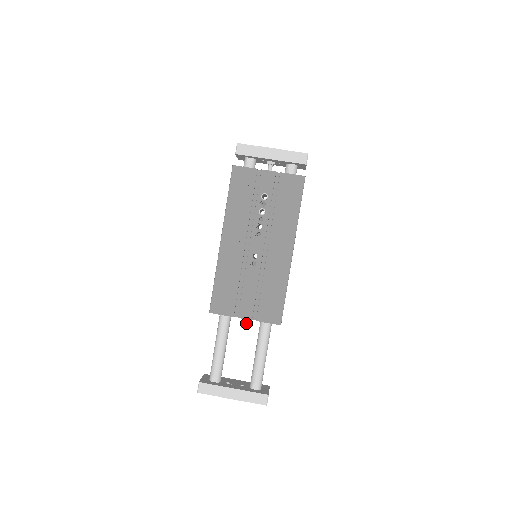
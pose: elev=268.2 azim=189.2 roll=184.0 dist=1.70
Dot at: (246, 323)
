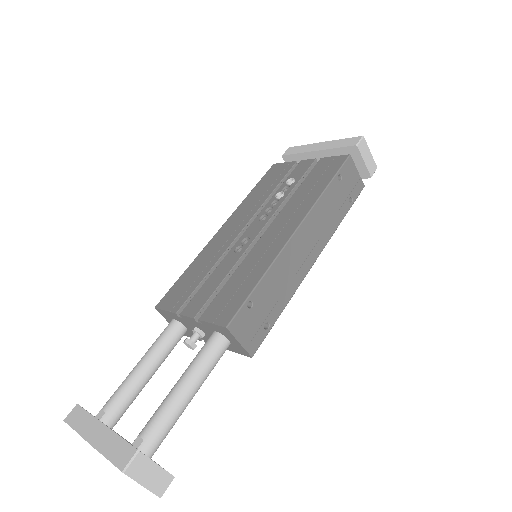
Dot at: (193, 338)
